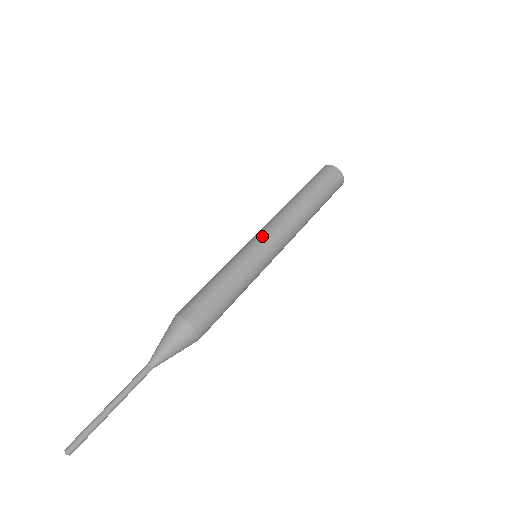
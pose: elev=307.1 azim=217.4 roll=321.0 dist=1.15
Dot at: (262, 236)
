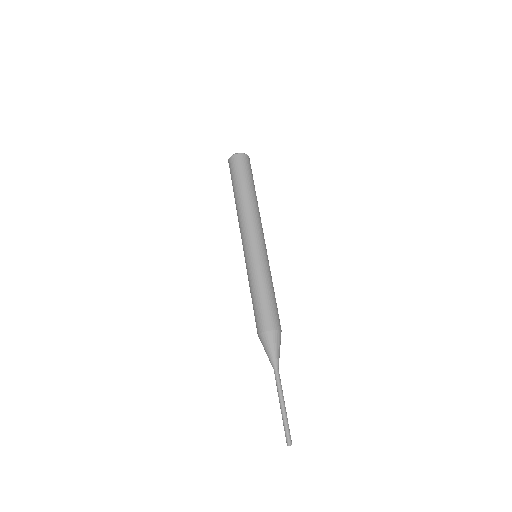
Dot at: (261, 242)
